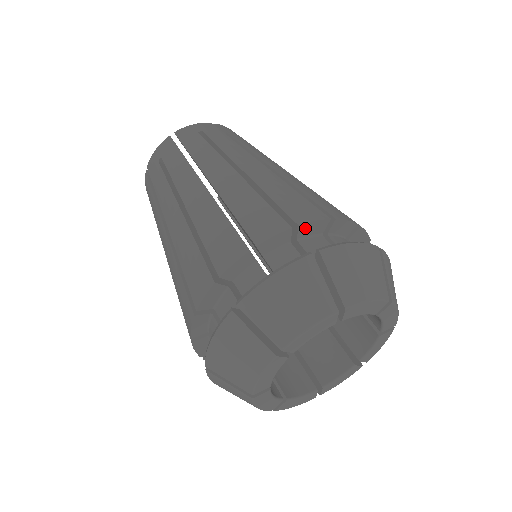
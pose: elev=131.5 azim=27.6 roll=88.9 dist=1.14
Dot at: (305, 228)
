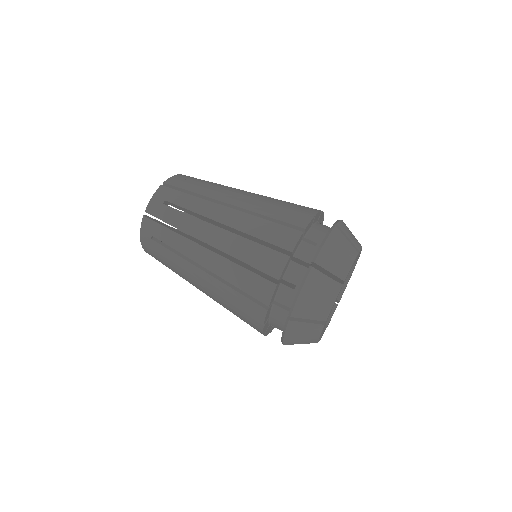
Dot at: (295, 249)
